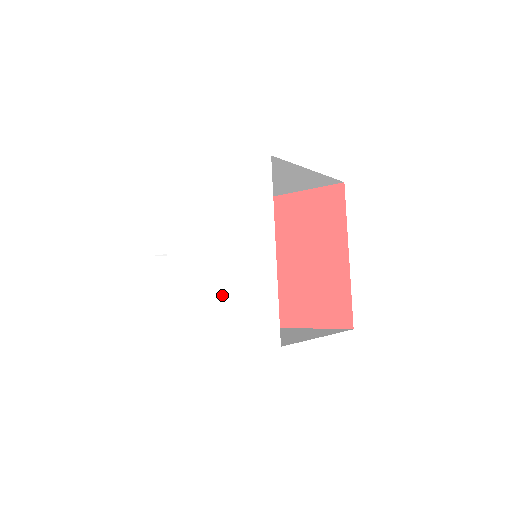
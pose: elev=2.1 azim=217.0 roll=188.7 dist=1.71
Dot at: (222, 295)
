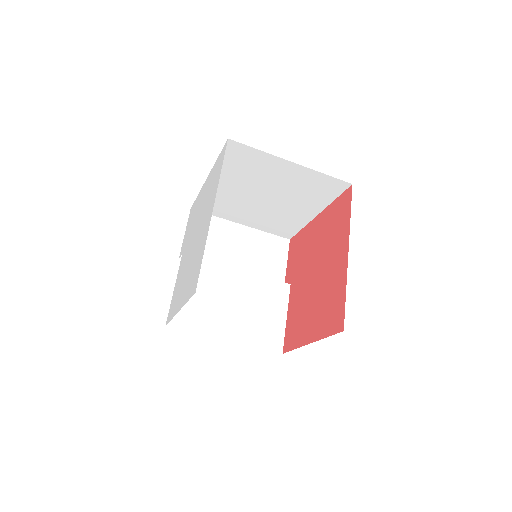
Dot at: (189, 268)
